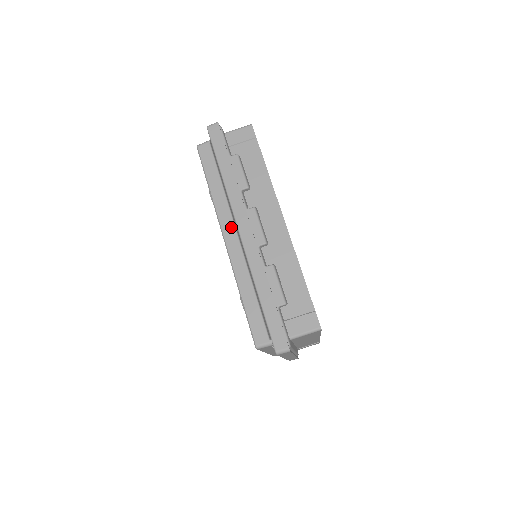
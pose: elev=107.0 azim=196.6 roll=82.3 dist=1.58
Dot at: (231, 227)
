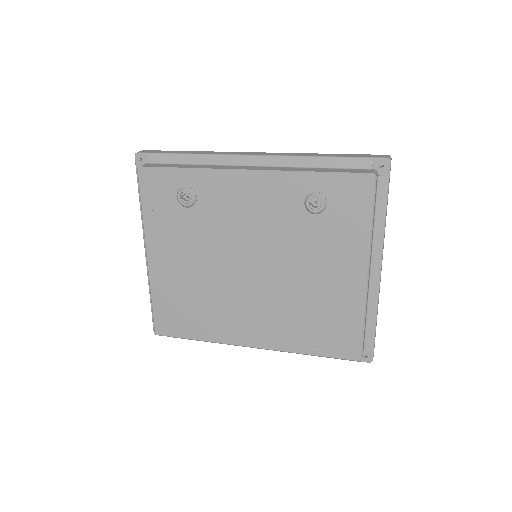
Dot at: (241, 167)
